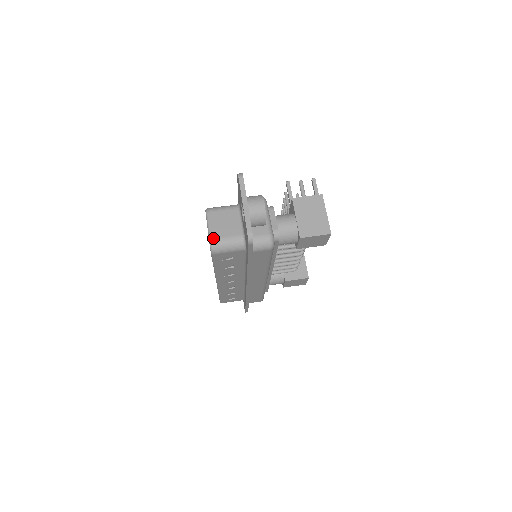
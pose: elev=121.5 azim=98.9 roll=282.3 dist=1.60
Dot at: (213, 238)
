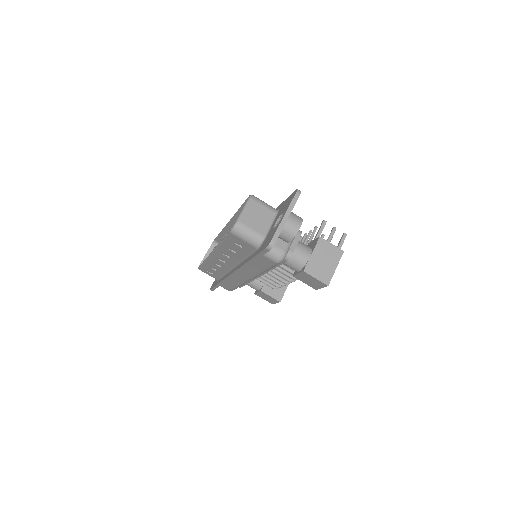
Dot at: (241, 221)
